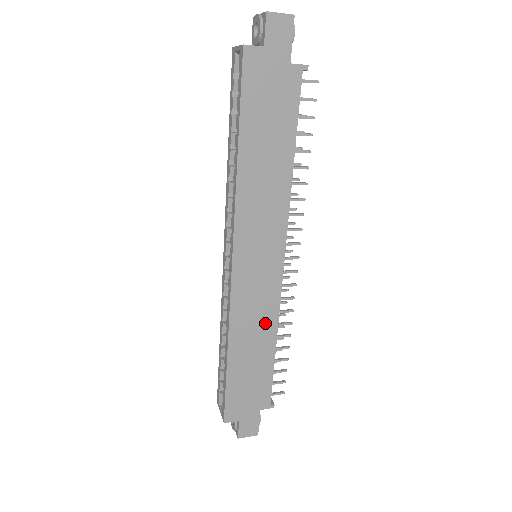
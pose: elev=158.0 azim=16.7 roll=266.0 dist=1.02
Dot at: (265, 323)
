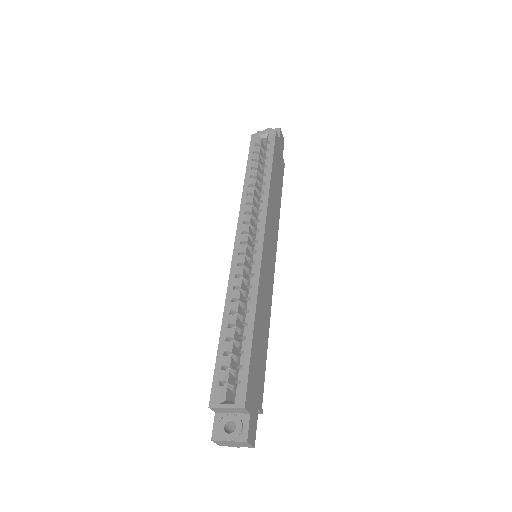
Dot at: (267, 309)
